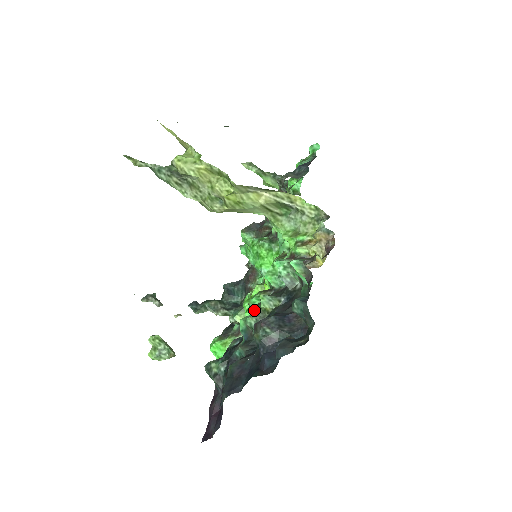
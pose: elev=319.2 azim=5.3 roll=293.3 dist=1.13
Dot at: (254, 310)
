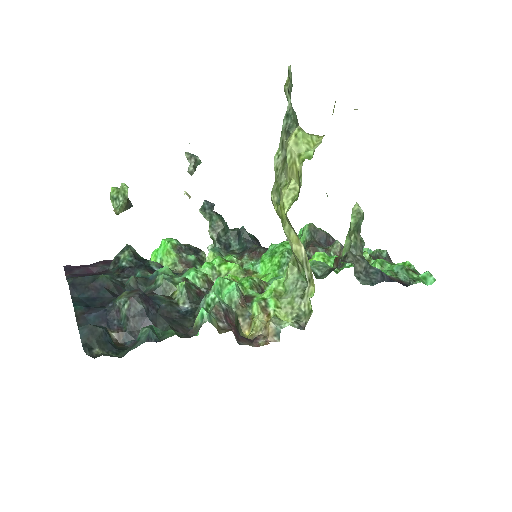
Dot at: (175, 278)
